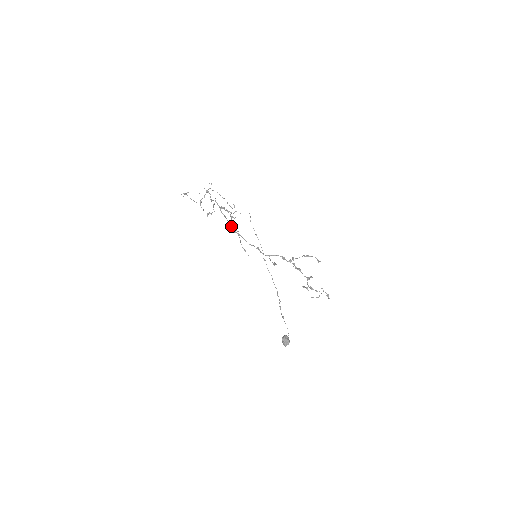
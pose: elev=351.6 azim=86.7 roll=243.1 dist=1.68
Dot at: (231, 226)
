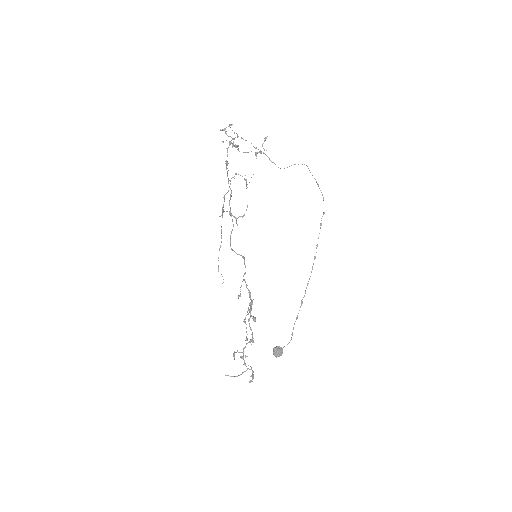
Dot at: (230, 215)
